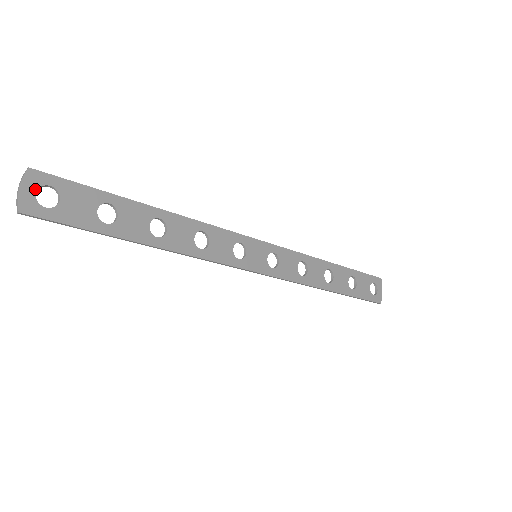
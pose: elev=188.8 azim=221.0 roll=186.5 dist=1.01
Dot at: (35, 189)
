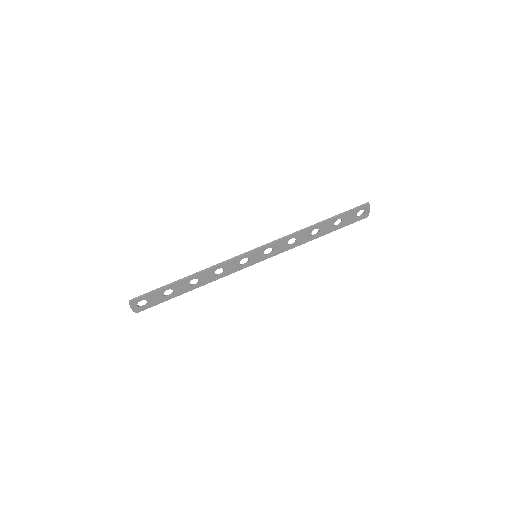
Dot at: (136, 305)
